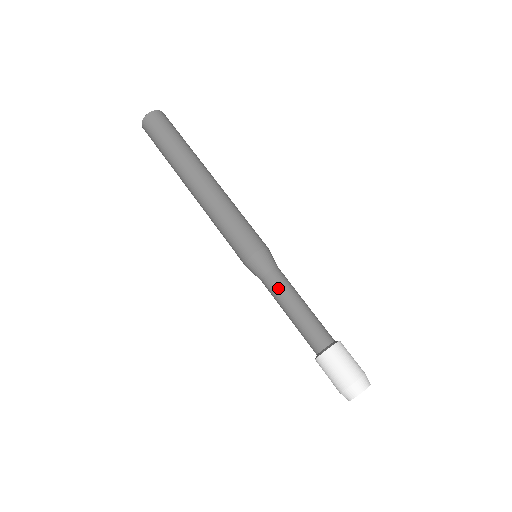
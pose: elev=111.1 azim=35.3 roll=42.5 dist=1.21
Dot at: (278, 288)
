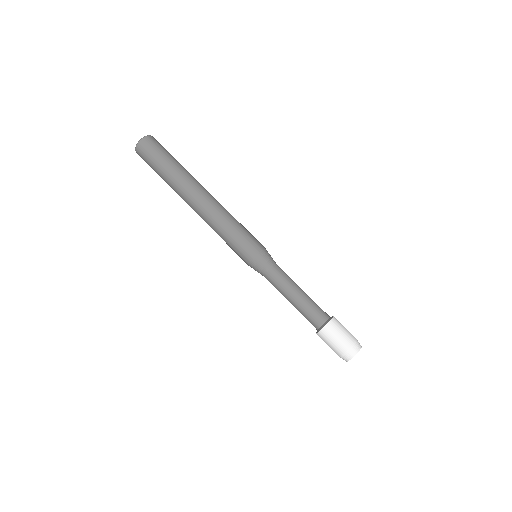
Dot at: (283, 278)
